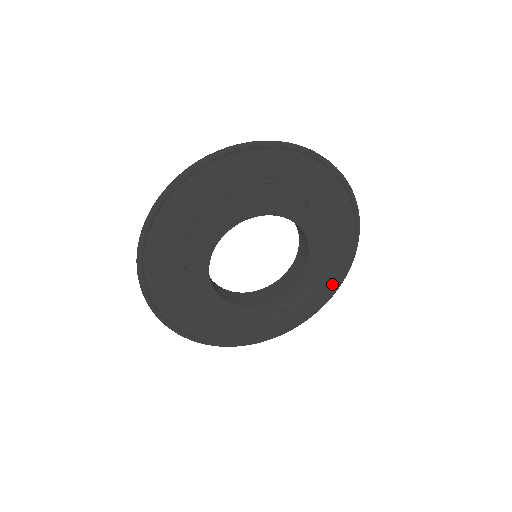
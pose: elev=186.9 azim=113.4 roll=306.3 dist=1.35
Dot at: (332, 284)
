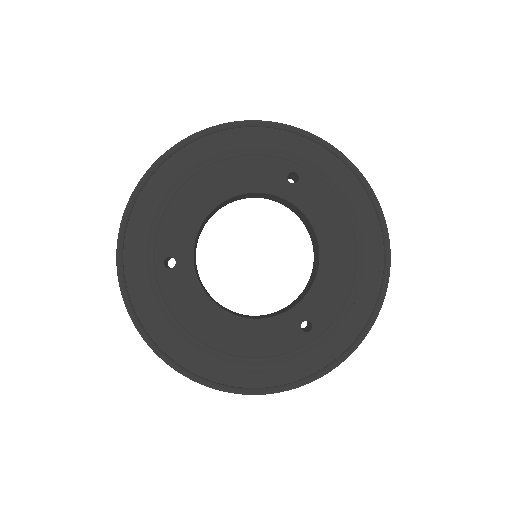
Dot at: (371, 293)
